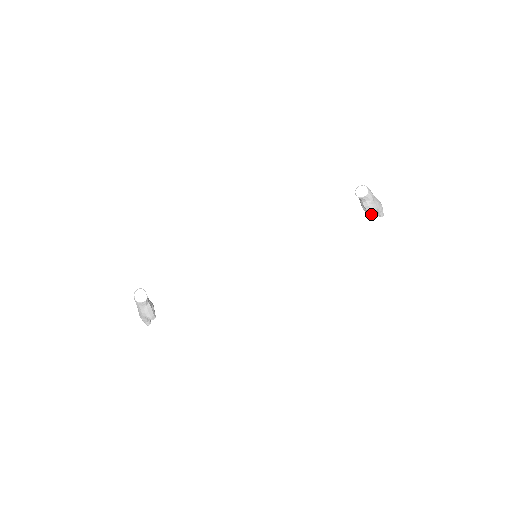
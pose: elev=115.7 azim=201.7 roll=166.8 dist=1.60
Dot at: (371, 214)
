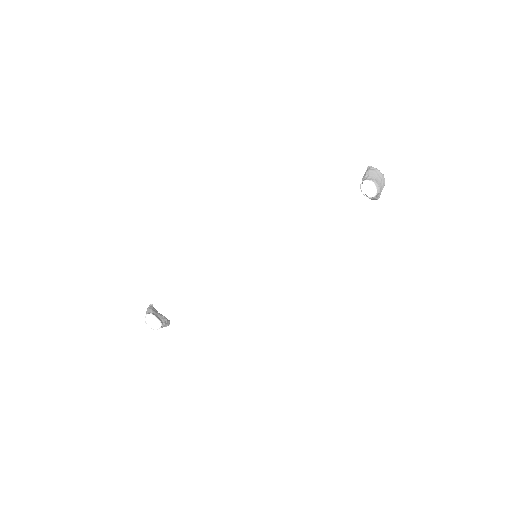
Dot at: occluded
